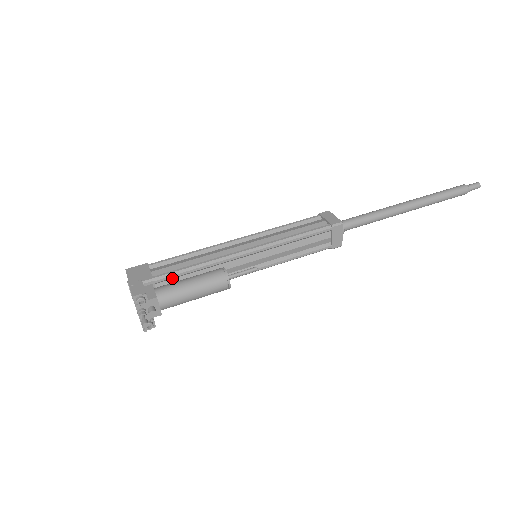
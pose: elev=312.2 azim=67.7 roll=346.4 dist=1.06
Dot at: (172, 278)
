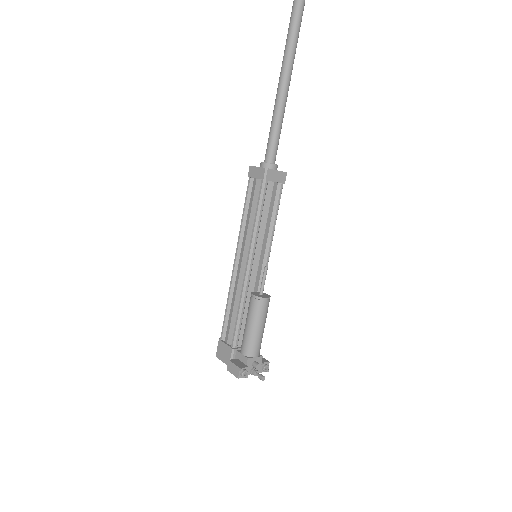
Dot at: (239, 333)
